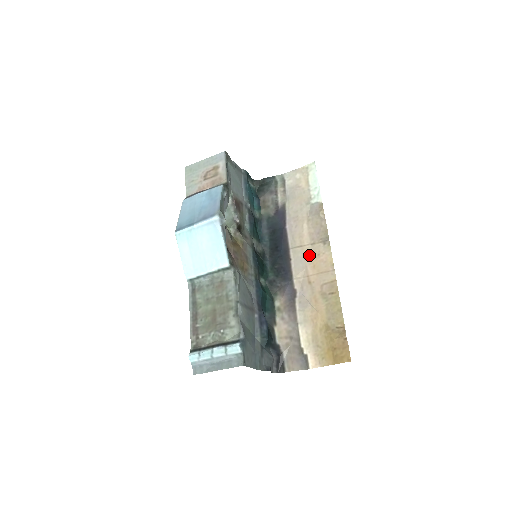
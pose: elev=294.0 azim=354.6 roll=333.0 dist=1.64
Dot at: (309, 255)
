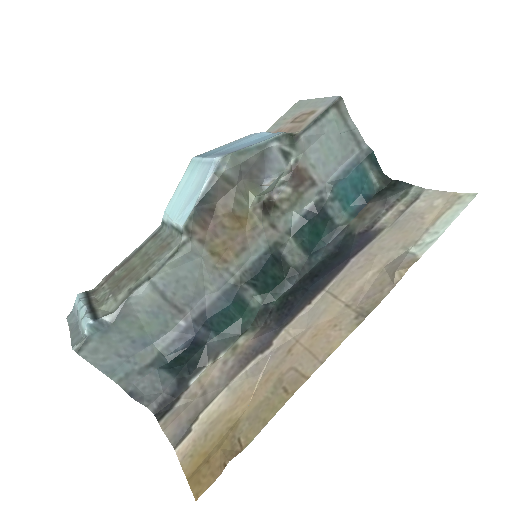
Dot at: (328, 316)
